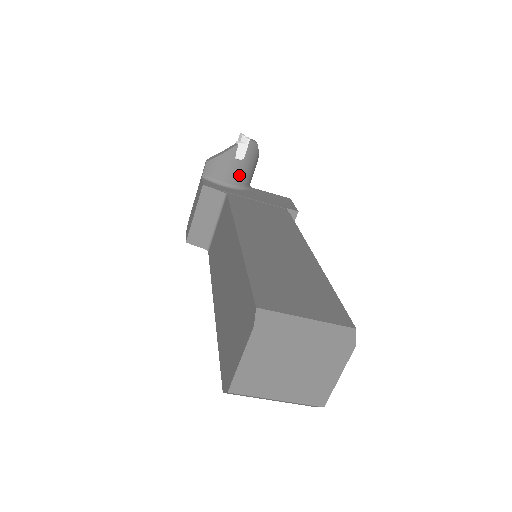
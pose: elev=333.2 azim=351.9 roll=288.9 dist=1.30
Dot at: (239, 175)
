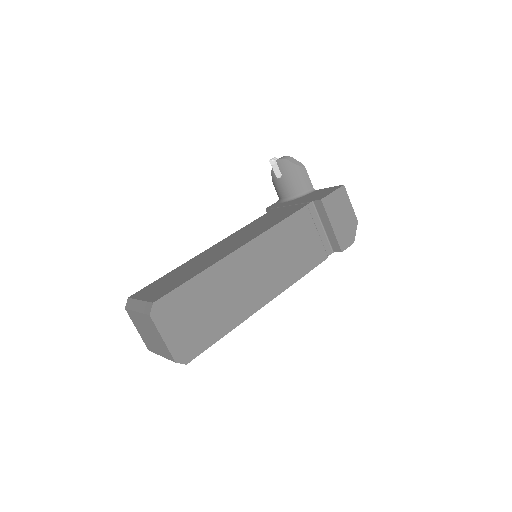
Dot at: (288, 188)
